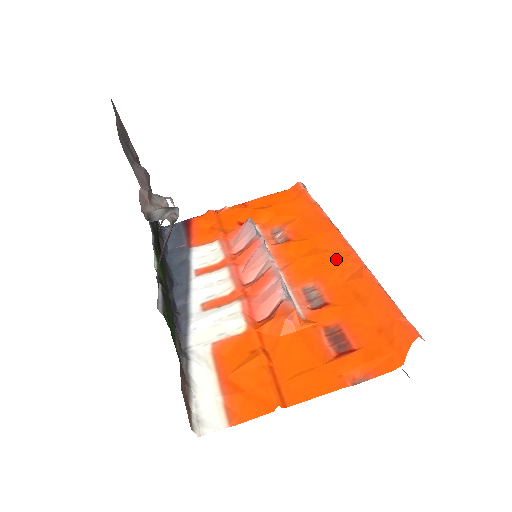
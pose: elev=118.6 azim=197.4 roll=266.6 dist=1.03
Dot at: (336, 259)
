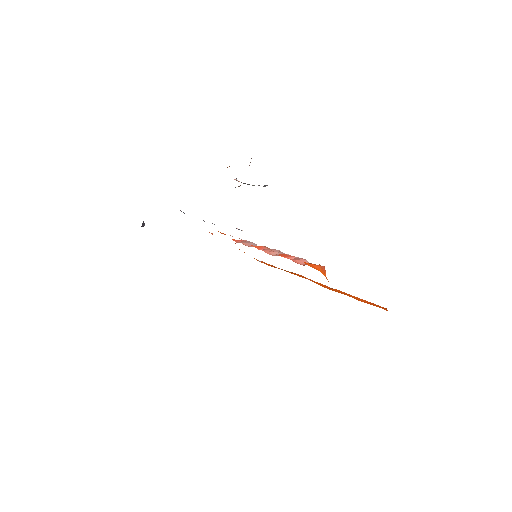
Dot at: (312, 281)
